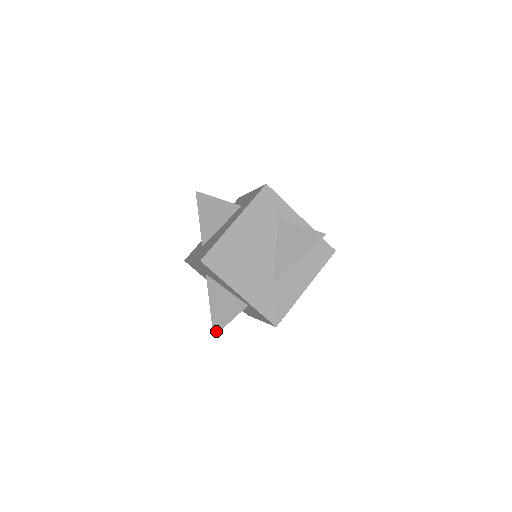
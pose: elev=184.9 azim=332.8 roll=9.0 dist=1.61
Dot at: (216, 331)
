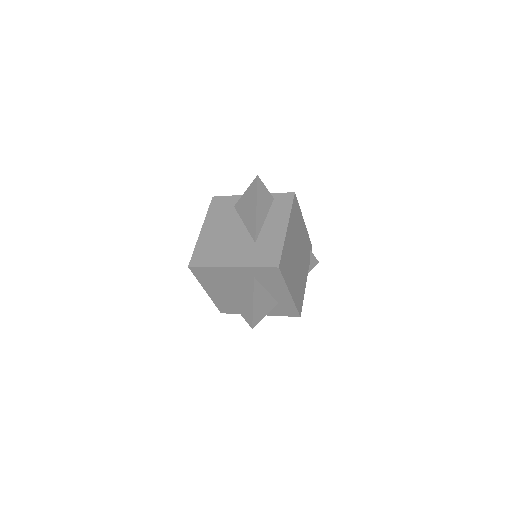
Dot at: (251, 322)
